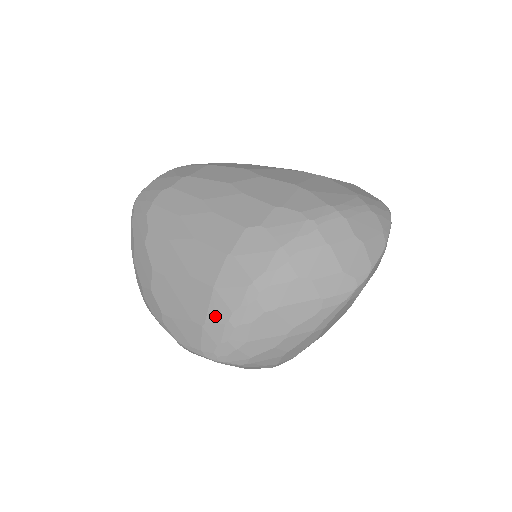
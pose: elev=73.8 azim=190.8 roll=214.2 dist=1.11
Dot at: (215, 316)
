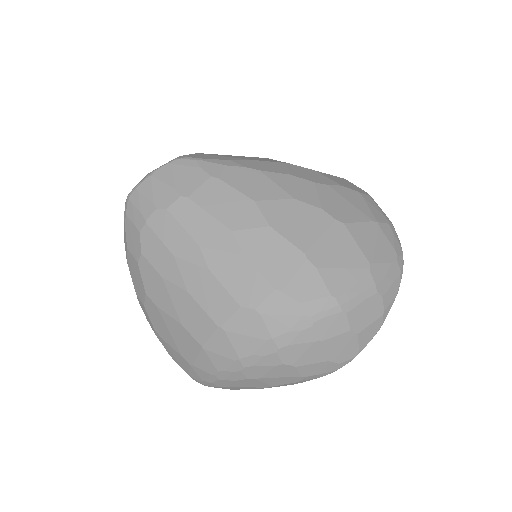
Dot at: (202, 366)
